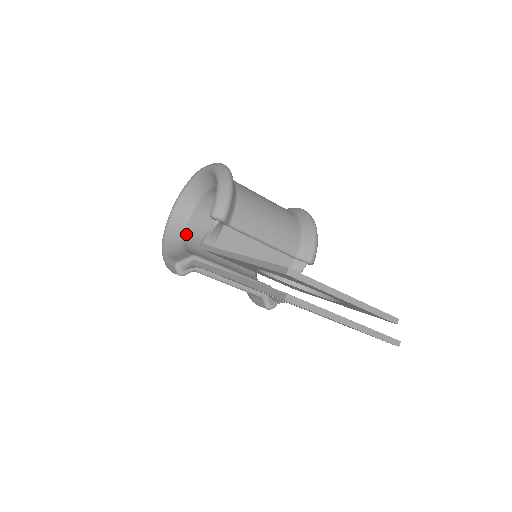
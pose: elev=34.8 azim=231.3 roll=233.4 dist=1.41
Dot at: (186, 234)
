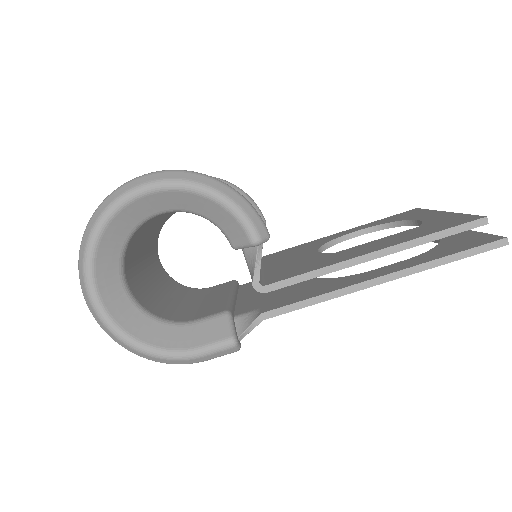
Dot at: (144, 307)
